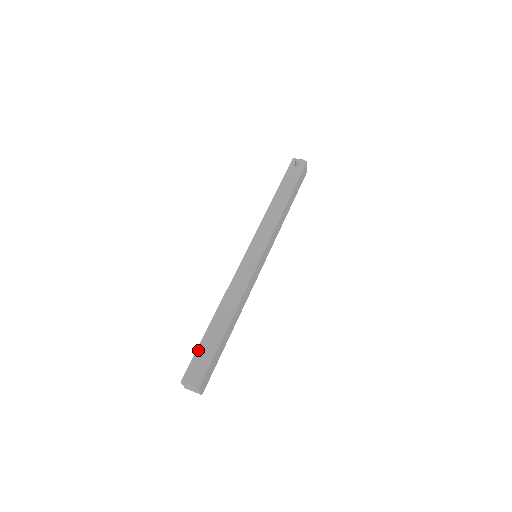
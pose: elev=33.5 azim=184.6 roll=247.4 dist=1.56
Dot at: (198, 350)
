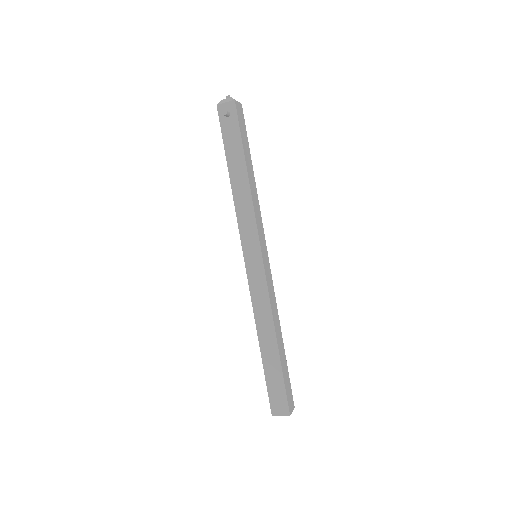
Dot at: (267, 383)
